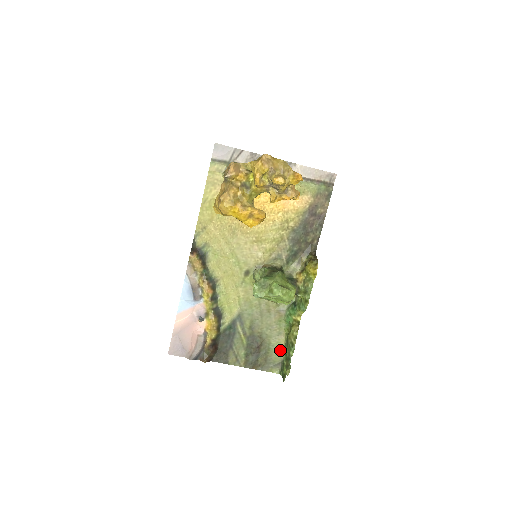
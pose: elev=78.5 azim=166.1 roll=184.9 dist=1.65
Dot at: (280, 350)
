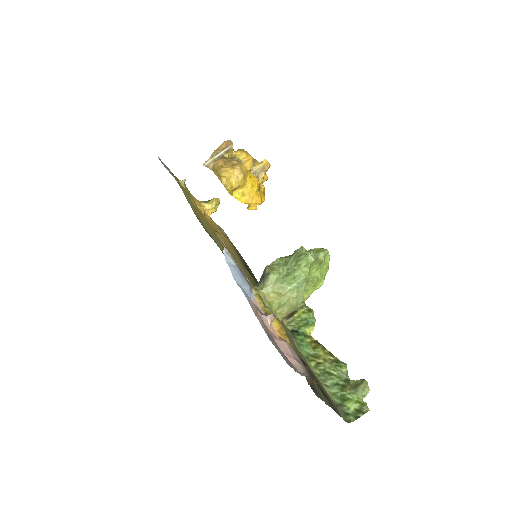
Dot at: (325, 390)
